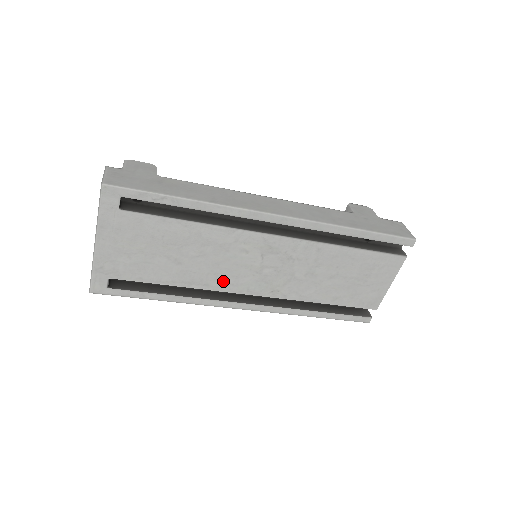
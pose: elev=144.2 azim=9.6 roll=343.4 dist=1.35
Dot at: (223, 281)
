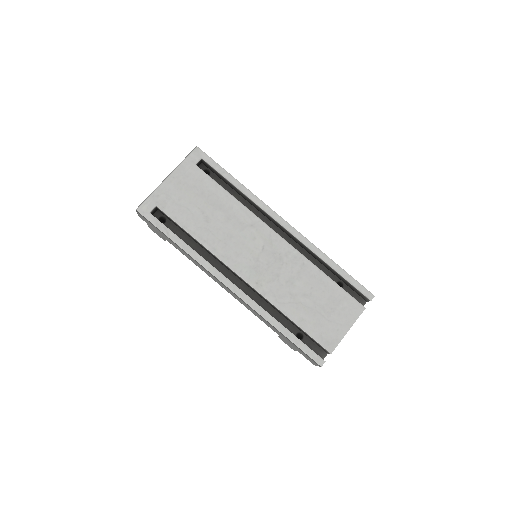
Dot at: (227, 253)
